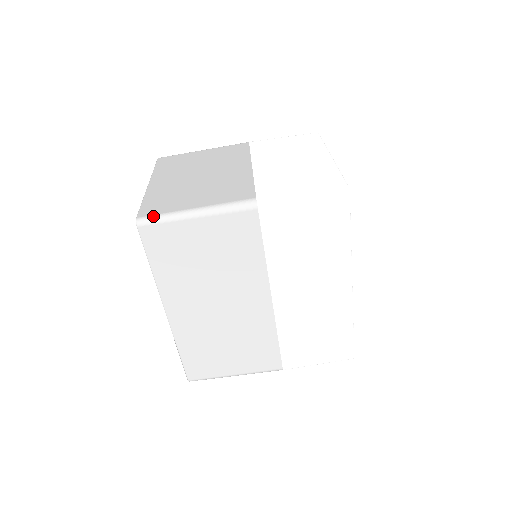
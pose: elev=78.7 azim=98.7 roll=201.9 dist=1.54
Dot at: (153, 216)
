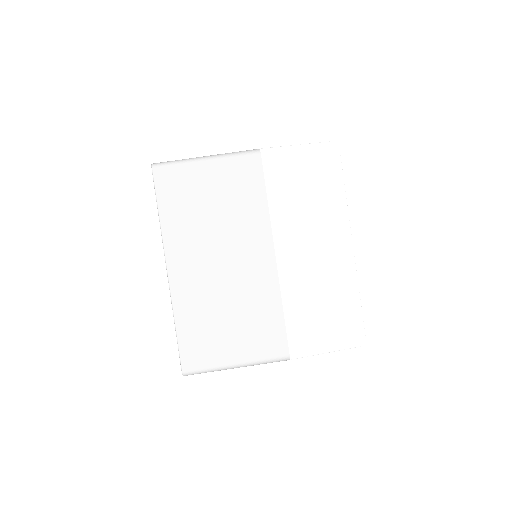
Dot at: (168, 161)
